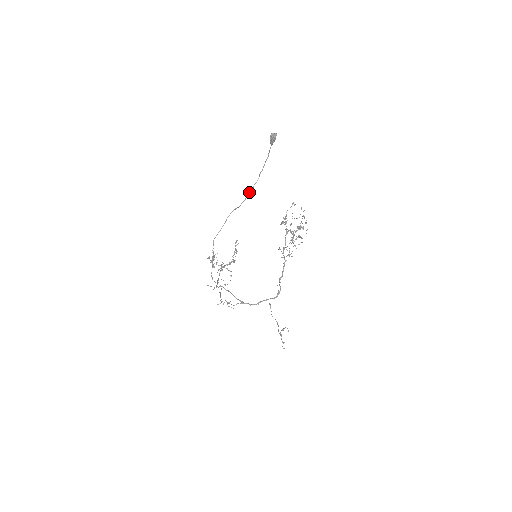
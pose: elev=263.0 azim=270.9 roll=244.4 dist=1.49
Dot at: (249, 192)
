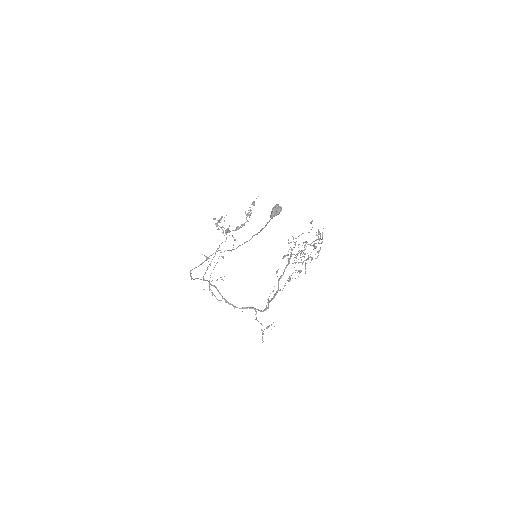
Dot at: (238, 246)
